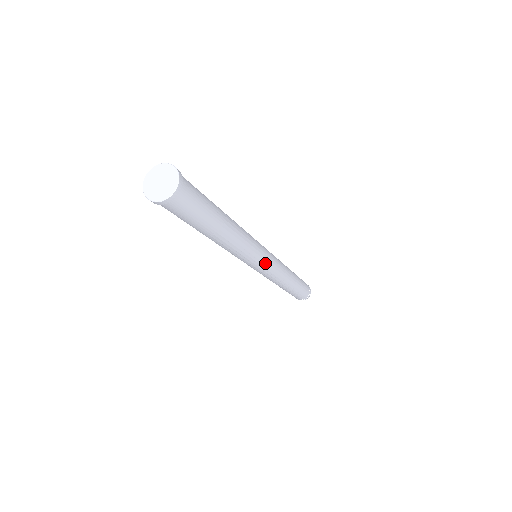
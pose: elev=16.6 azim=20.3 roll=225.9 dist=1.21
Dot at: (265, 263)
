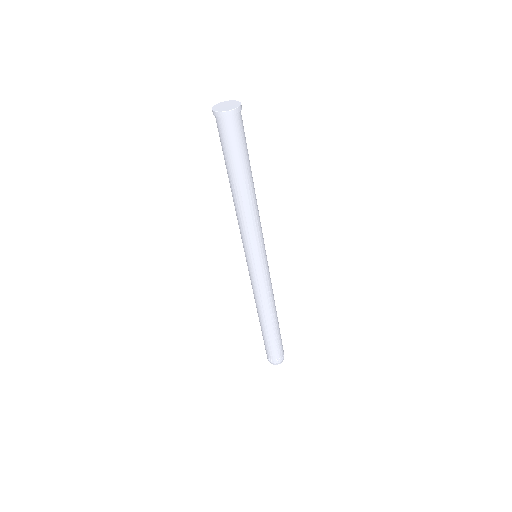
Dot at: (265, 260)
